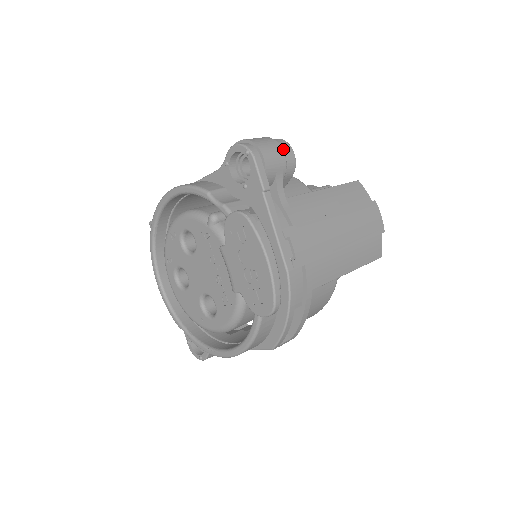
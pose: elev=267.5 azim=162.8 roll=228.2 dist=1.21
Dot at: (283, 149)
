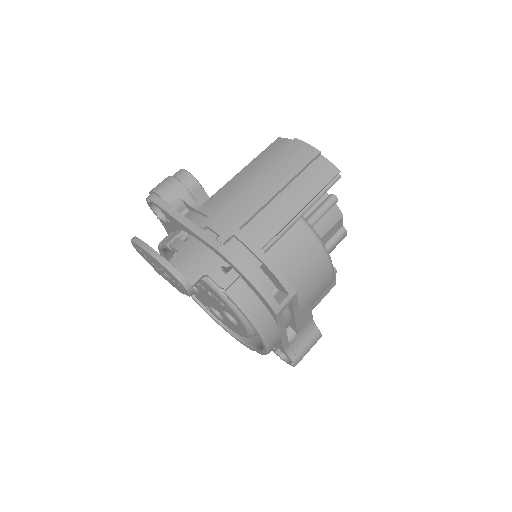
Dot at: (176, 176)
